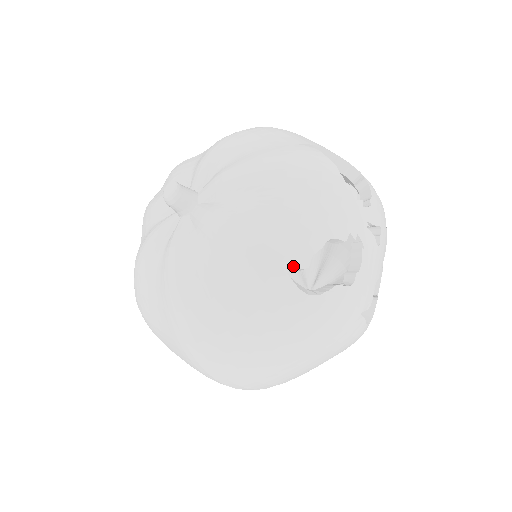
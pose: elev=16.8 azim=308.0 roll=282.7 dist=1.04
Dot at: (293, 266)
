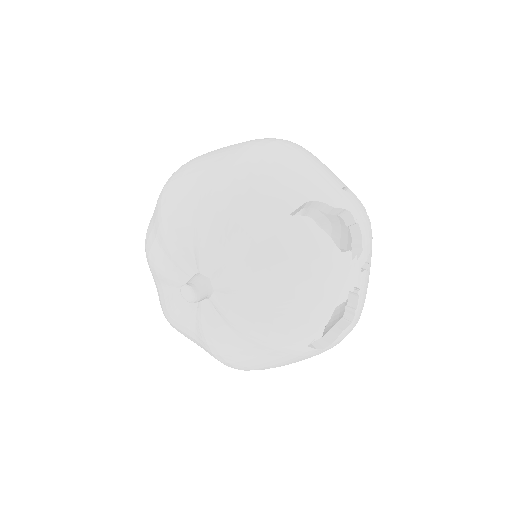
Dot at: (311, 341)
